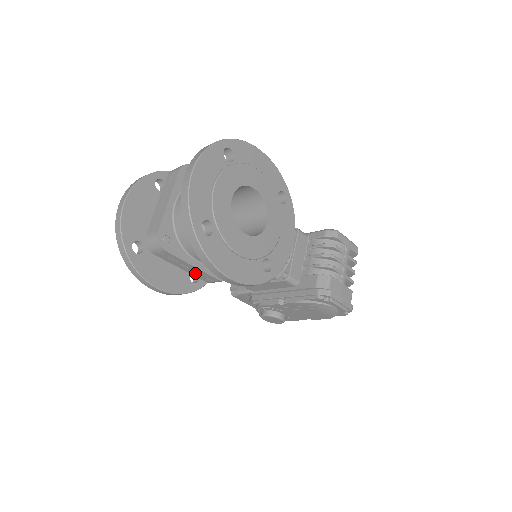
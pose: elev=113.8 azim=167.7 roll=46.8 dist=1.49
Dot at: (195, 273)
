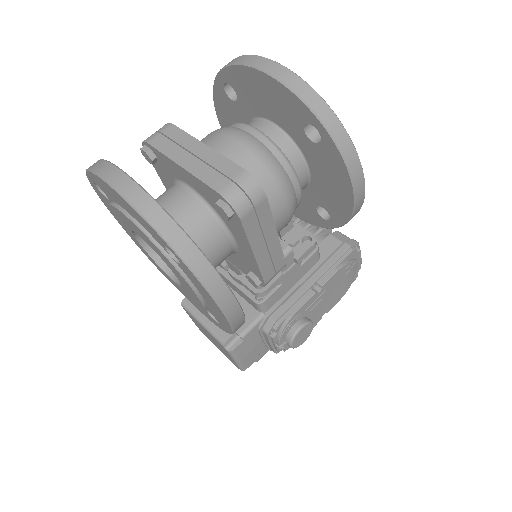
Dot at: (265, 259)
